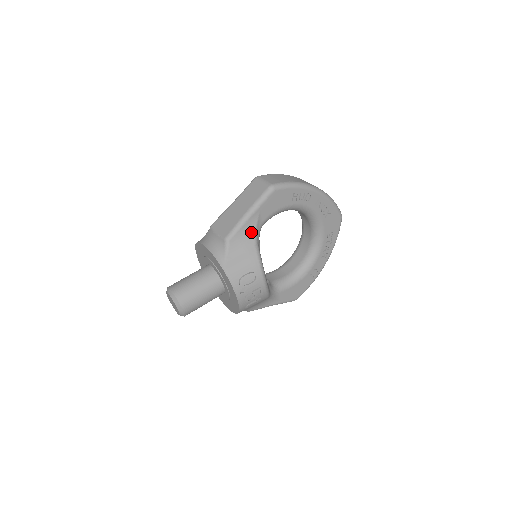
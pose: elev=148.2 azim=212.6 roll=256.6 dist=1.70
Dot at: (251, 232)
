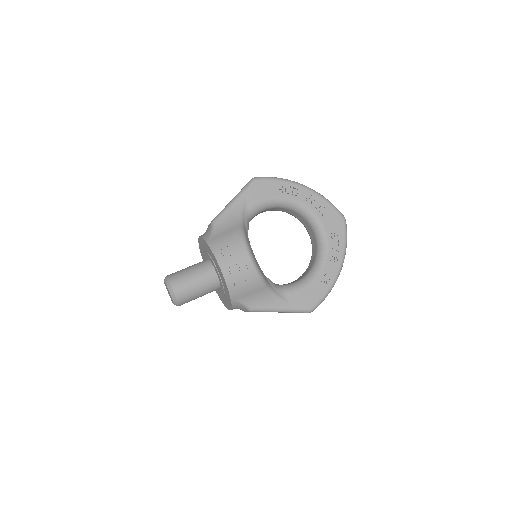
Dot at: (236, 215)
